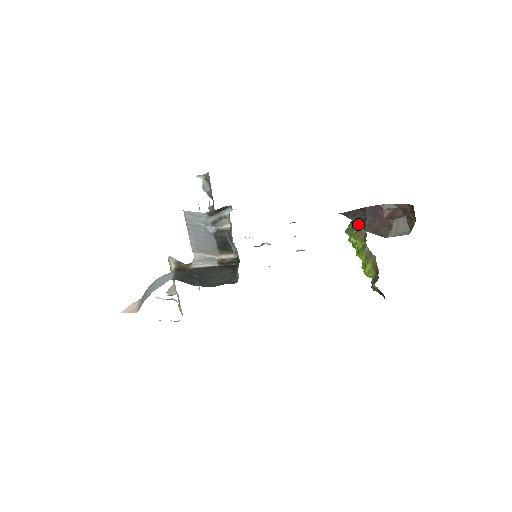
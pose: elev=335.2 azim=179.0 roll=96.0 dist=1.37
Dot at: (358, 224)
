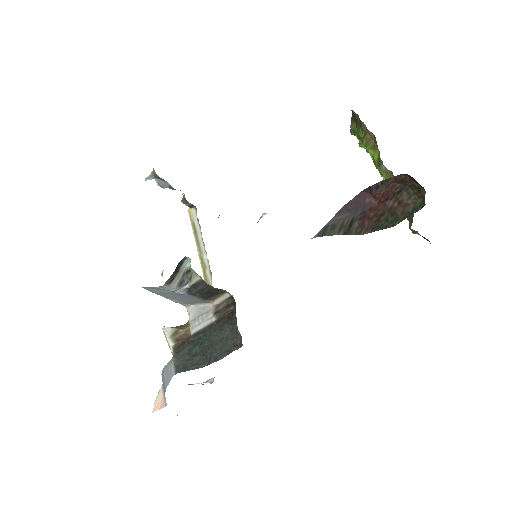
Dot at: (345, 234)
